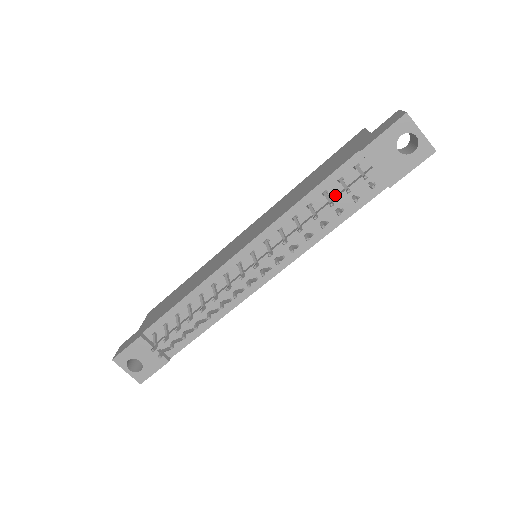
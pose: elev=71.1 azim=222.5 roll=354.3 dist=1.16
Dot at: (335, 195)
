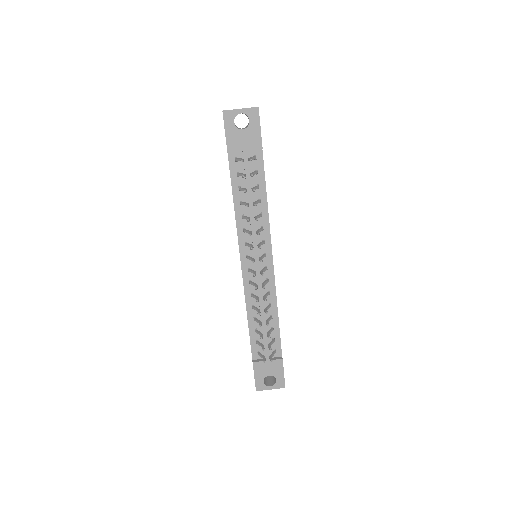
Dot at: (245, 184)
